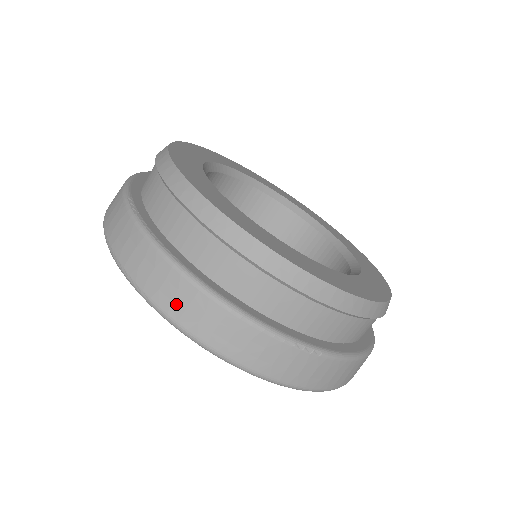
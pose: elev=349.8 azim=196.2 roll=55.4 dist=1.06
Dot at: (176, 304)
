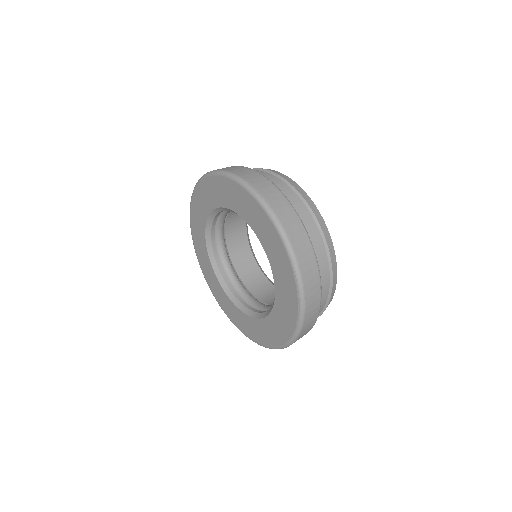
Dot at: (295, 237)
